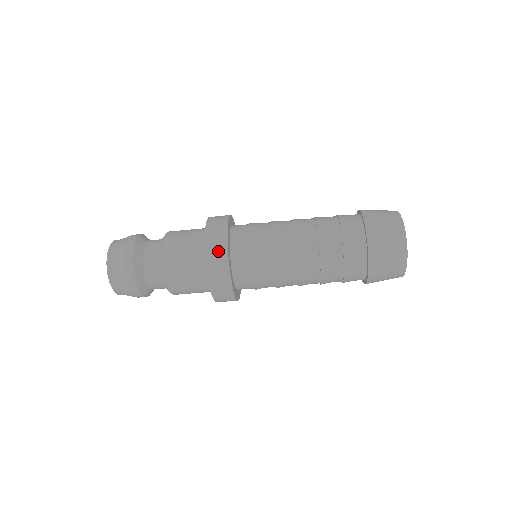
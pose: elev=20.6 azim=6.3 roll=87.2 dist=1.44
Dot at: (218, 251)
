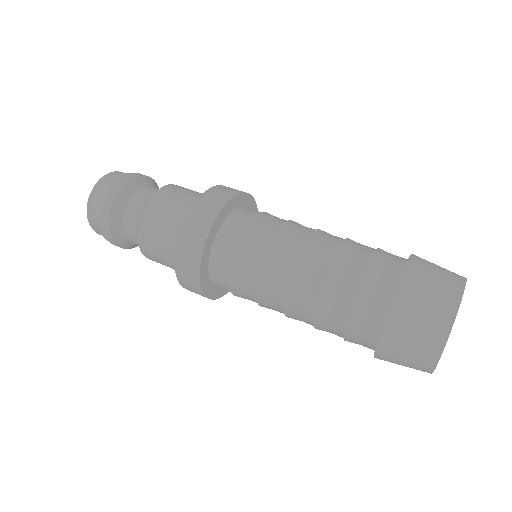
Dot at: (190, 256)
